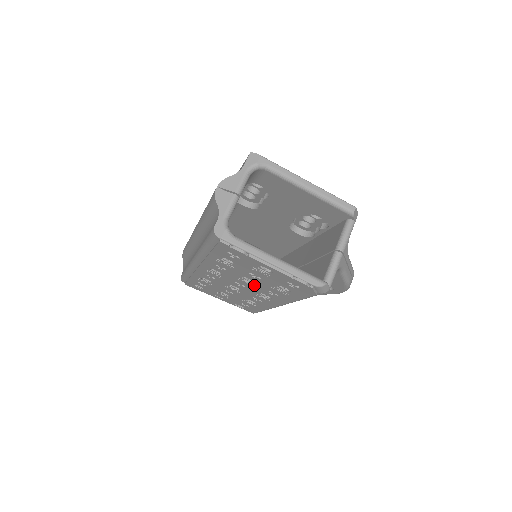
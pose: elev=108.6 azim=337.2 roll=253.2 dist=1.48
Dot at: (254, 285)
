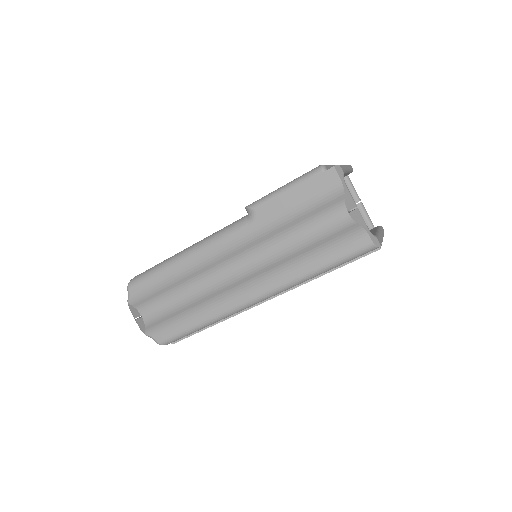
Dot at: occluded
